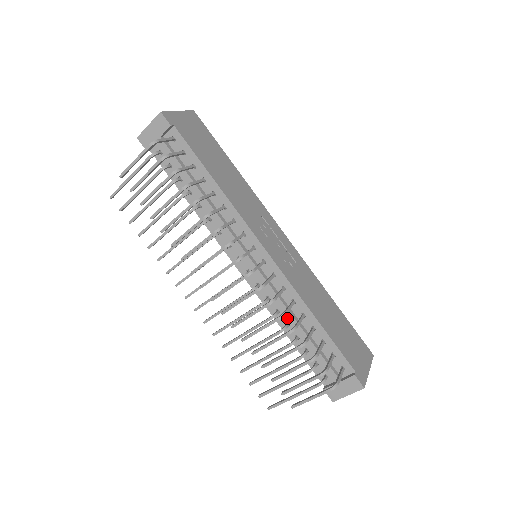
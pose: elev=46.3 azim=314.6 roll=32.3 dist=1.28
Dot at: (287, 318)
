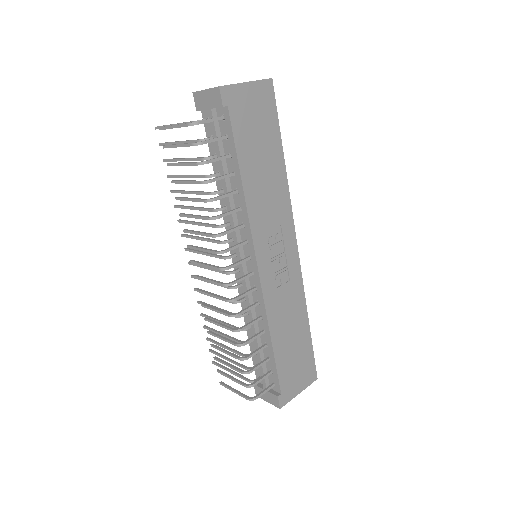
Dot at: occluded
